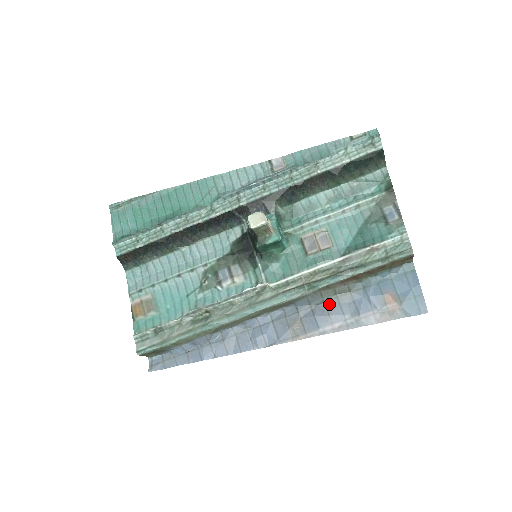
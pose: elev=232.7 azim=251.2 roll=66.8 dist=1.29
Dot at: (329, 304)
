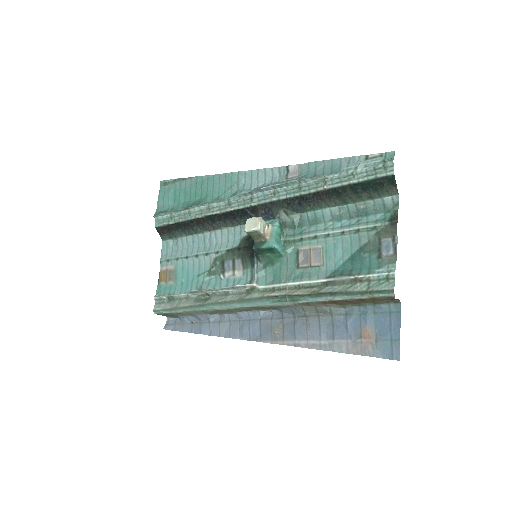
Dot at: (310, 320)
